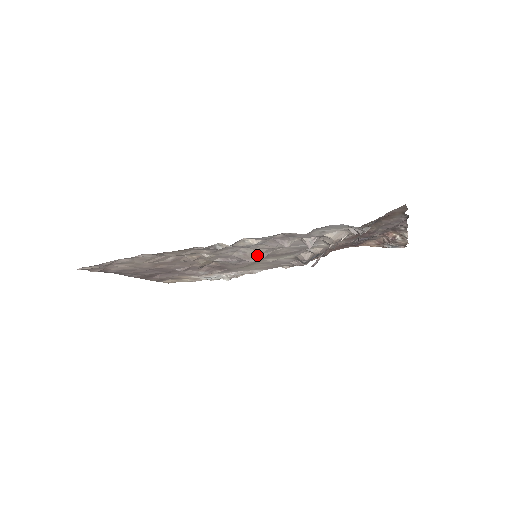
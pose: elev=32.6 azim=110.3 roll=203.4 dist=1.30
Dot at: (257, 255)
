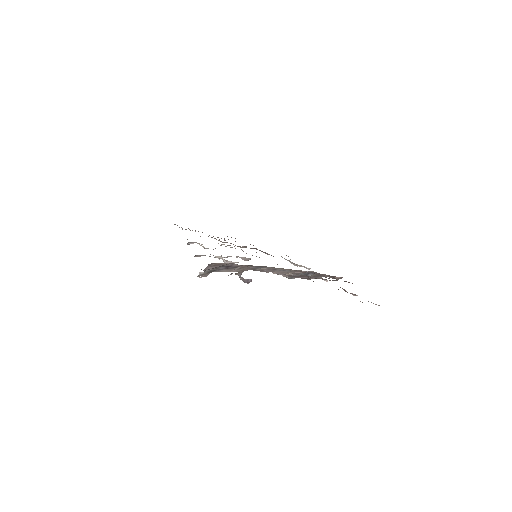
Dot at: occluded
